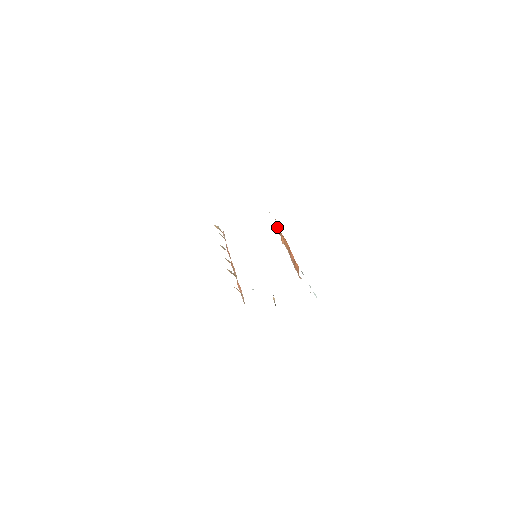
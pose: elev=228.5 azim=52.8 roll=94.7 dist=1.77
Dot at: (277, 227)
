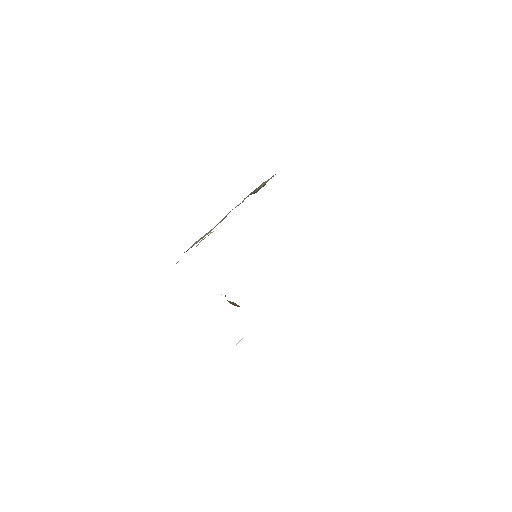
Dot at: occluded
